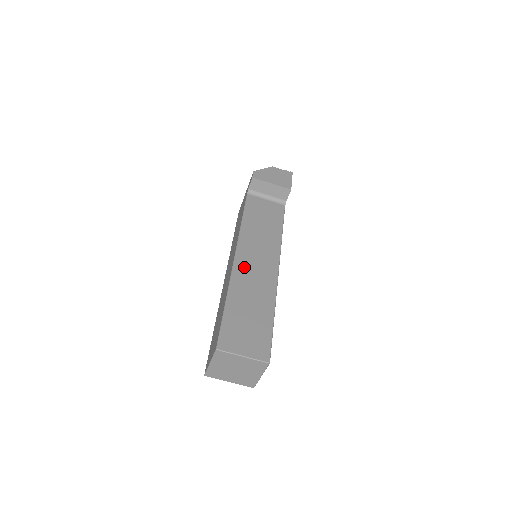
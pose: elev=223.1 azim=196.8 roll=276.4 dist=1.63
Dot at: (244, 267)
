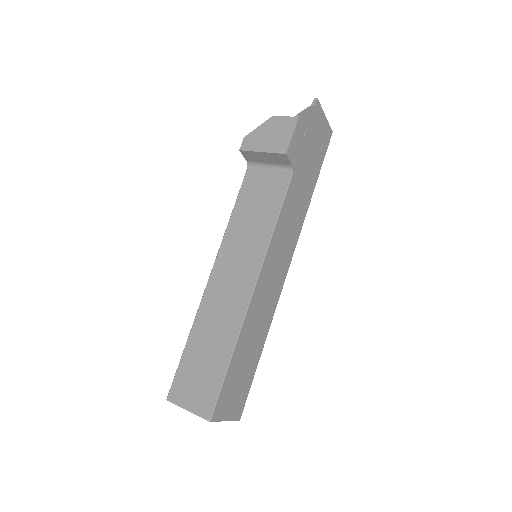
Dot at: (215, 291)
